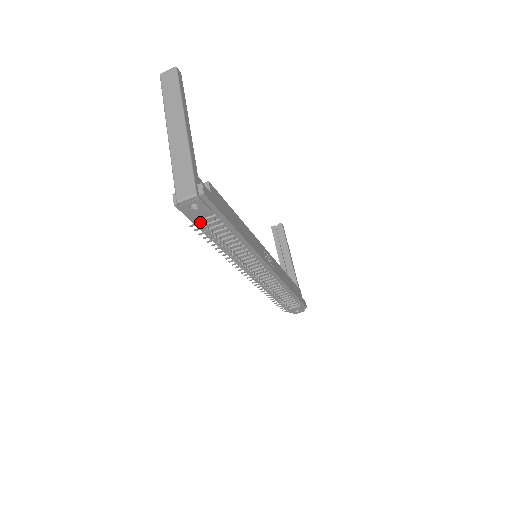
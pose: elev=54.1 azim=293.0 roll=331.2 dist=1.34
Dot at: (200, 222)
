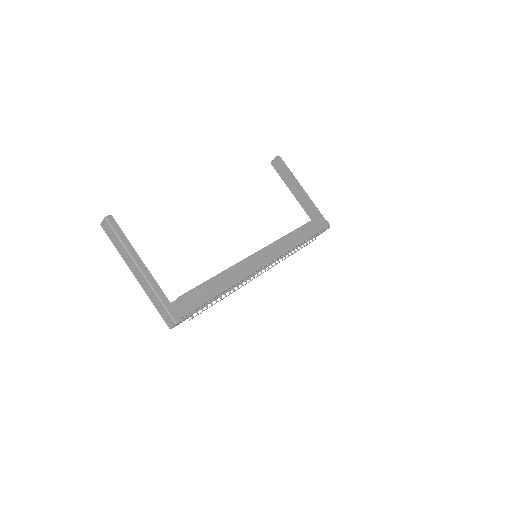
Dot at: occluded
